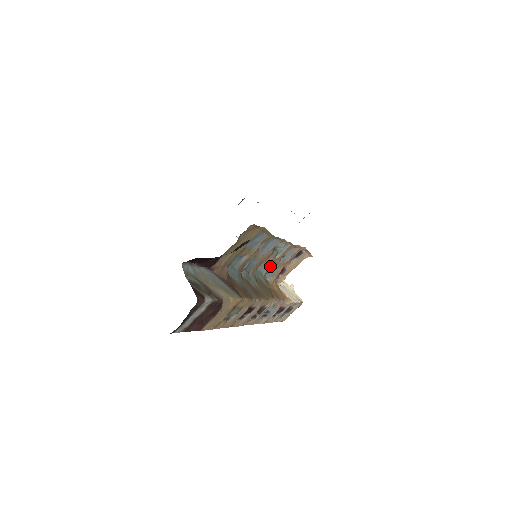
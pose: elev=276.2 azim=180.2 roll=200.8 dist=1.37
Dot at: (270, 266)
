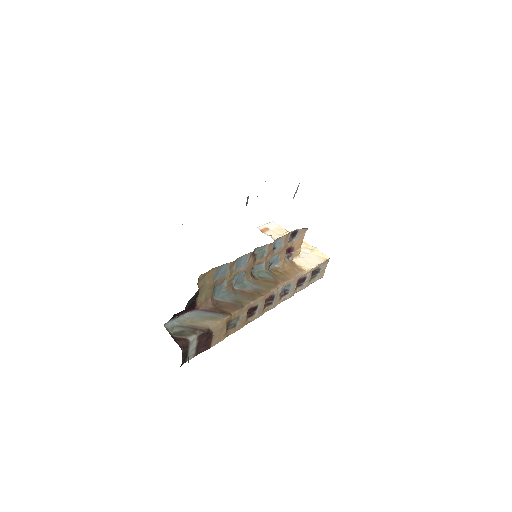
Dot at: (265, 263)
